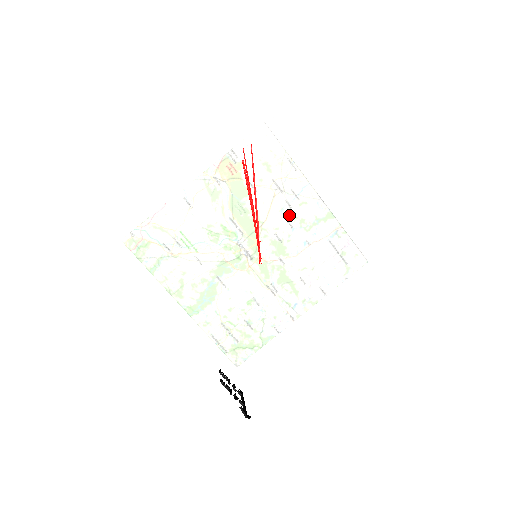
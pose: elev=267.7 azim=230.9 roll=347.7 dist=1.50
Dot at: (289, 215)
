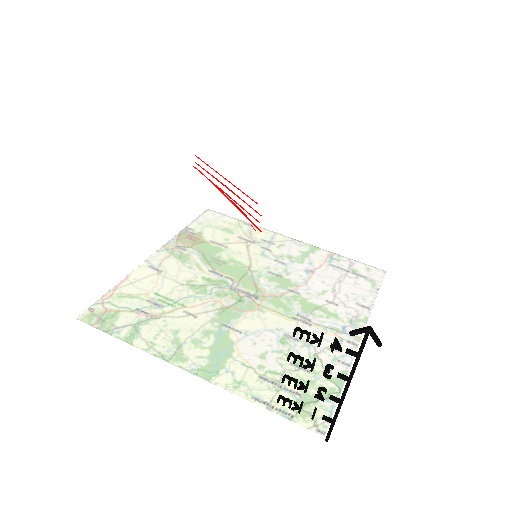
Dot at: (266, 204)
